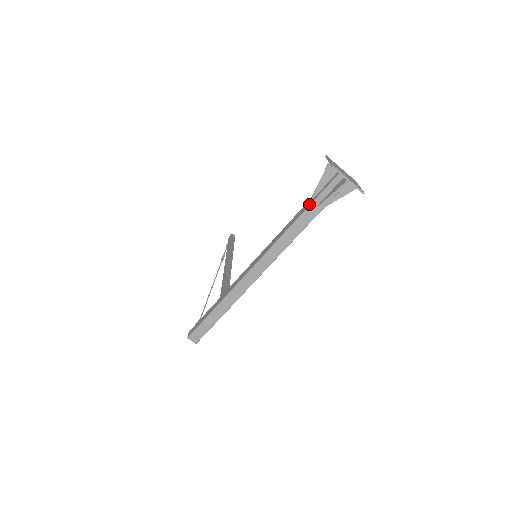
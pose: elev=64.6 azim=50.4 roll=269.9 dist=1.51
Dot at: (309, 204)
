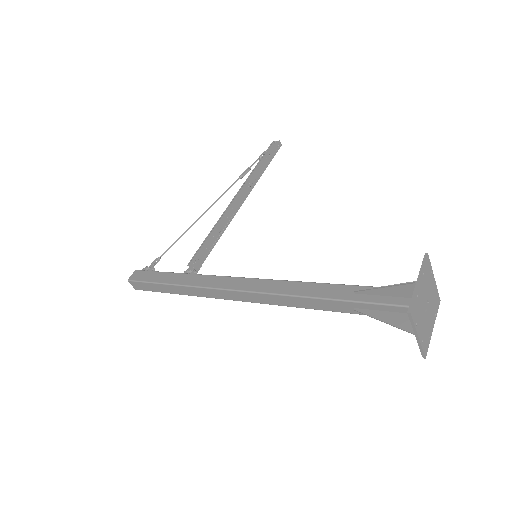
Dot at: (347, 297)
